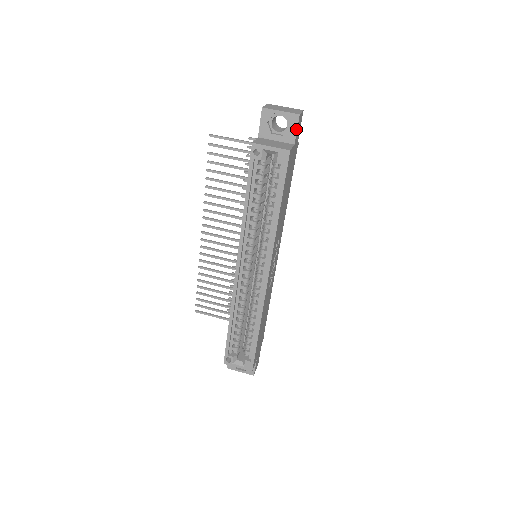
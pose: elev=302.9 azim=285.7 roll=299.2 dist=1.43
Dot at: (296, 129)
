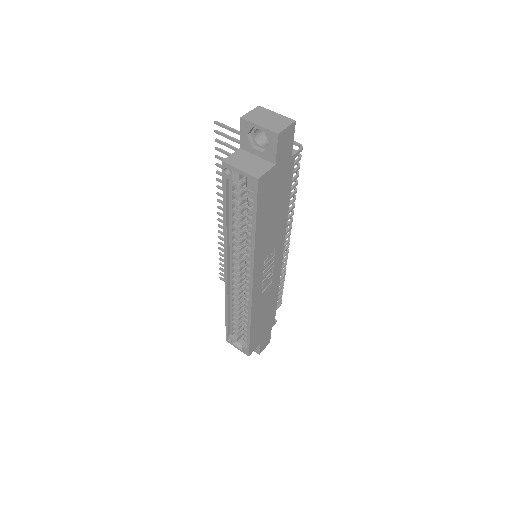
Dot at: (276, 149)
